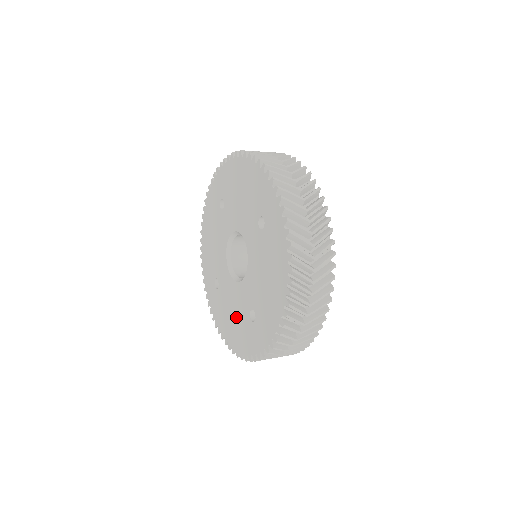
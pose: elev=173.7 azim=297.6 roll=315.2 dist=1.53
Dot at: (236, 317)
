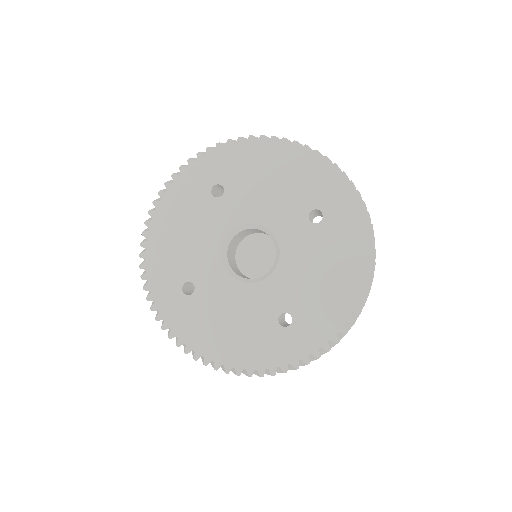
Dot at: (242, 326)
